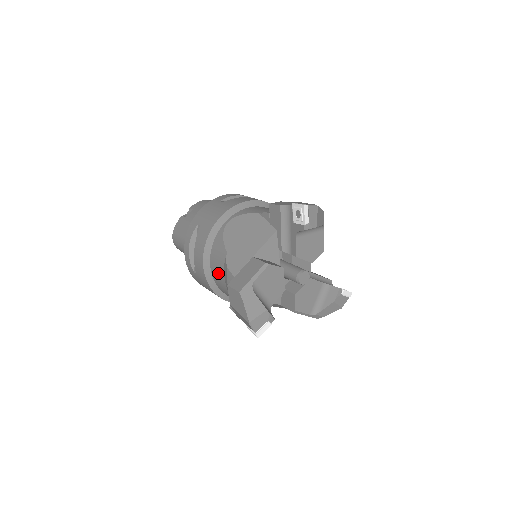
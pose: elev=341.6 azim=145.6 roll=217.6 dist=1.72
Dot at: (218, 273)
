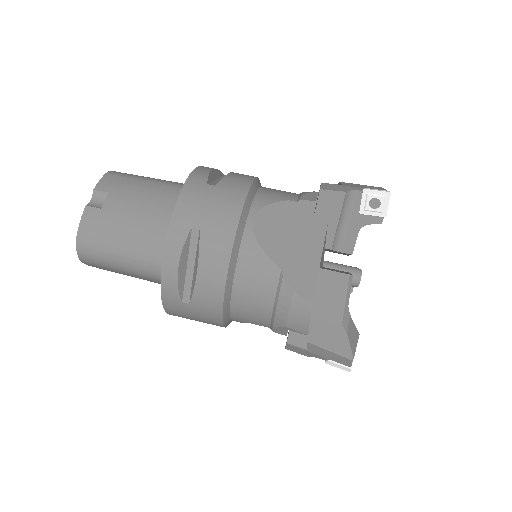
Dot at: (254, 299)
